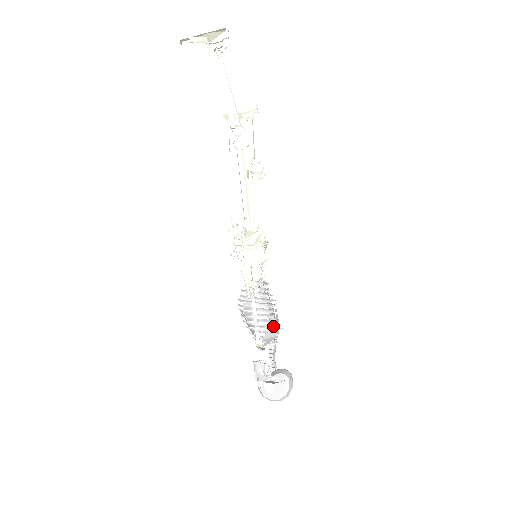
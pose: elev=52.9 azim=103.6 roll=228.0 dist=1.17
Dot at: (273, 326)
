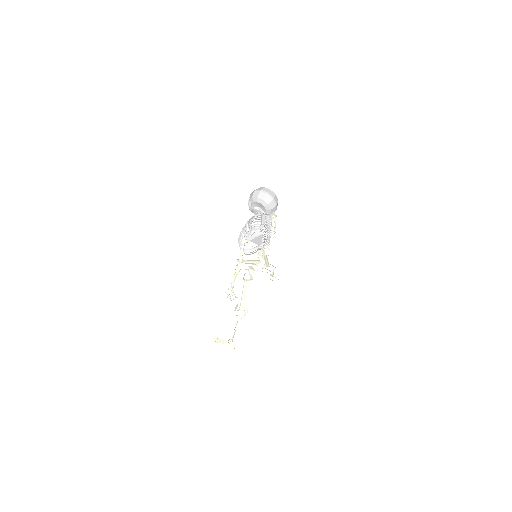
Dot at: occluded
